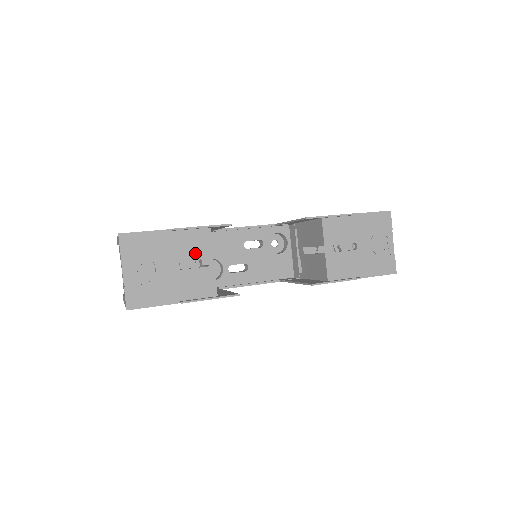
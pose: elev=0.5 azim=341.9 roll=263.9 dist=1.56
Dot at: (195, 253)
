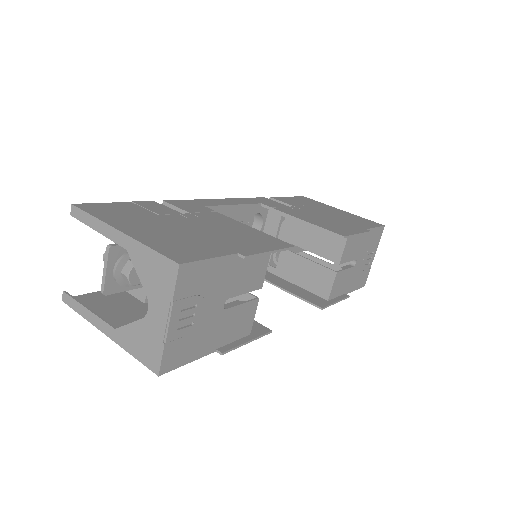
Dot at: (249, 284)
